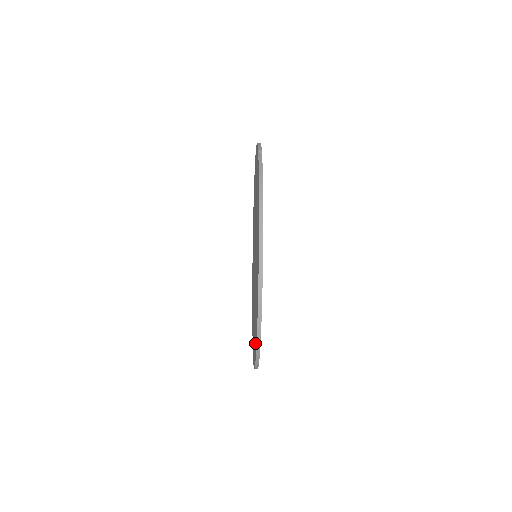
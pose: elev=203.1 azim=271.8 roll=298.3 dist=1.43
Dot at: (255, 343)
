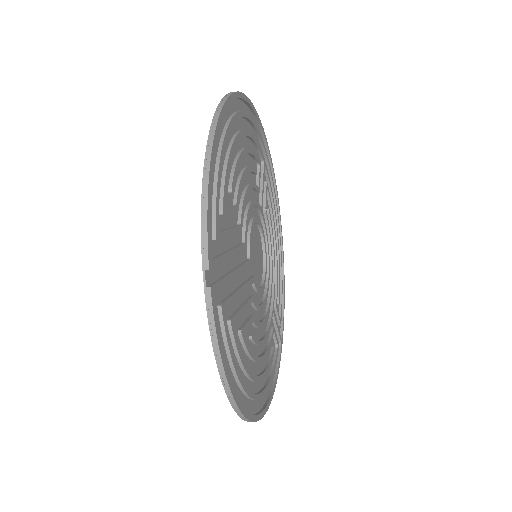
Dot at: occluded
